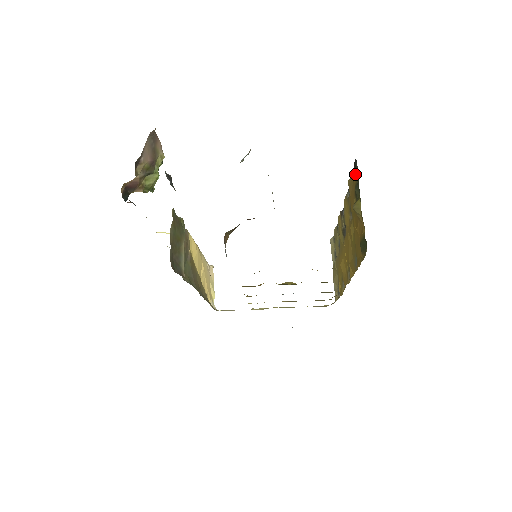
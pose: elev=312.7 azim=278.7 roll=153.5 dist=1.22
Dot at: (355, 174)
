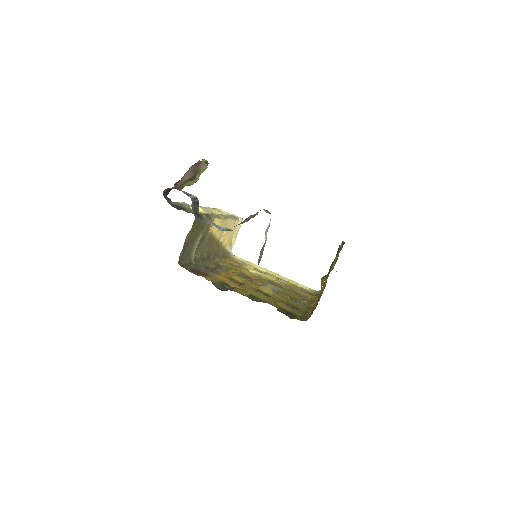
Dot at: occluded
